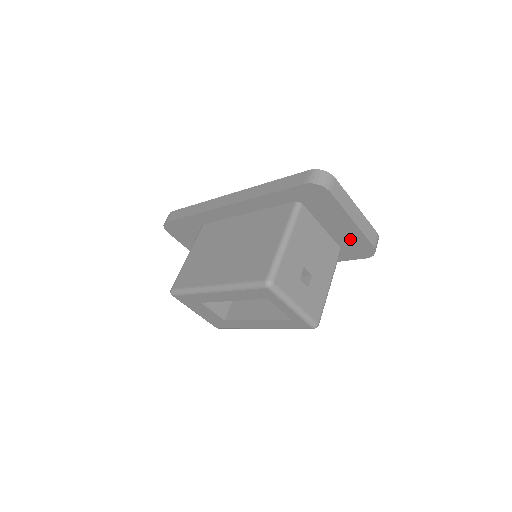
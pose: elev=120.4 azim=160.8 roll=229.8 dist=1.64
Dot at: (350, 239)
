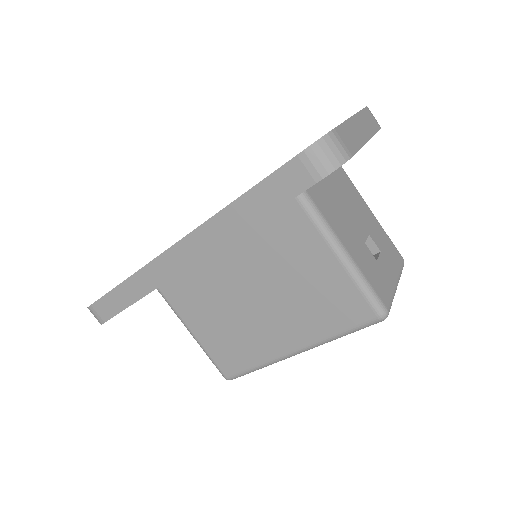
Dot at: occluded
